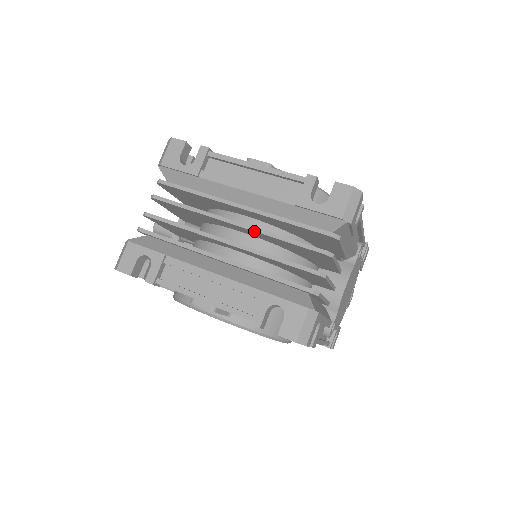
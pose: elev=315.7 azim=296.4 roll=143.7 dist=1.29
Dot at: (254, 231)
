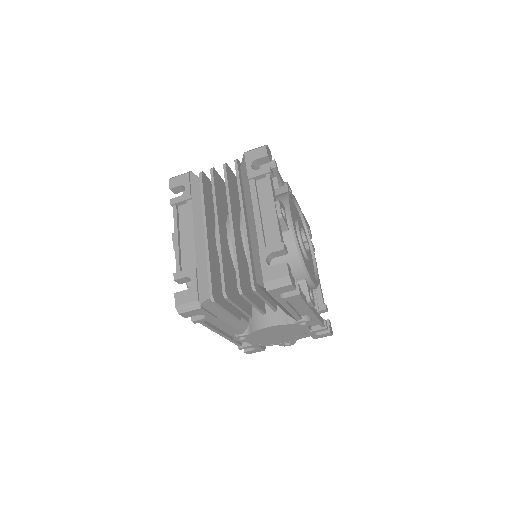
Dot at: (232, 237)
